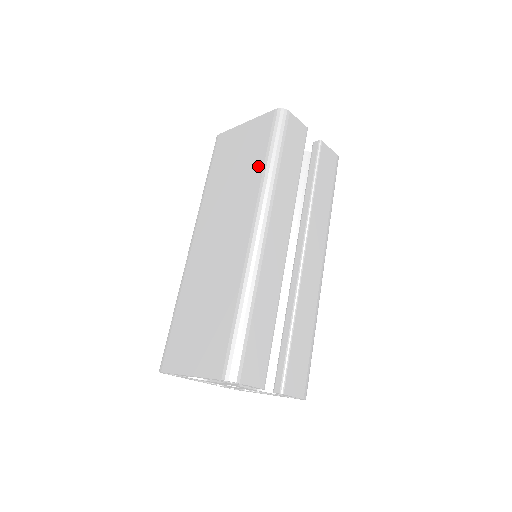
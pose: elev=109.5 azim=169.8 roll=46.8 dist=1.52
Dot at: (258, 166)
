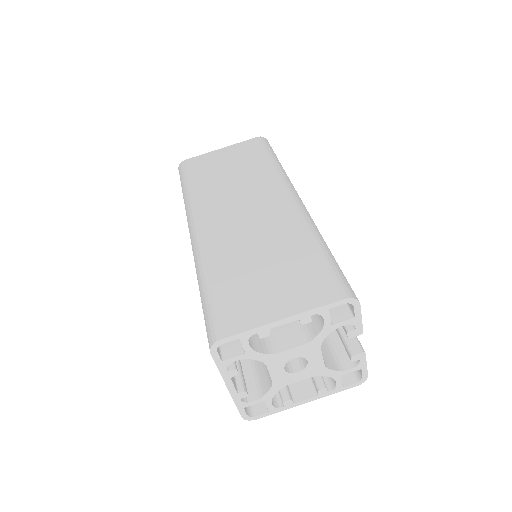
Dot at: (264, 164)
